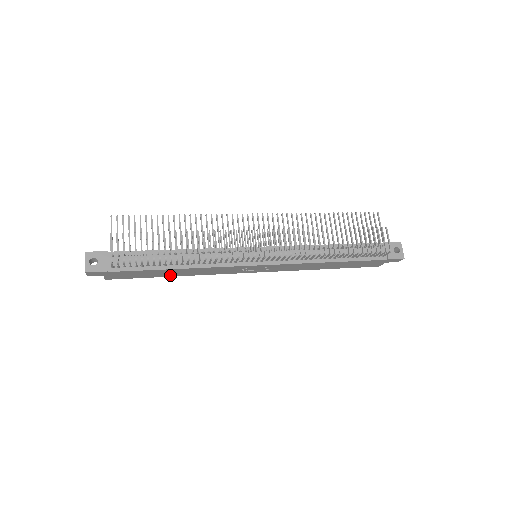
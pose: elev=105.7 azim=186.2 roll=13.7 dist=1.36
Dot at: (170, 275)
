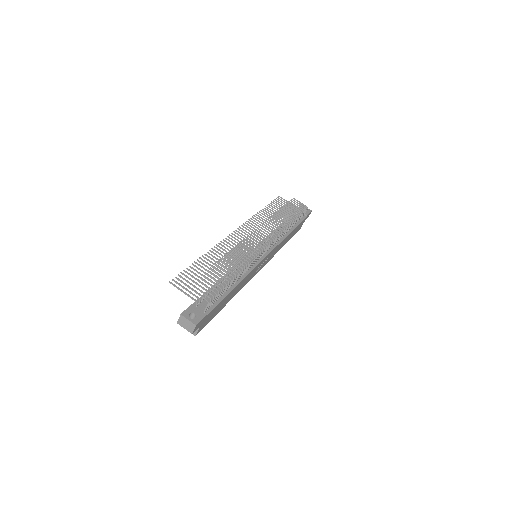
Dot at: (226, 303)
